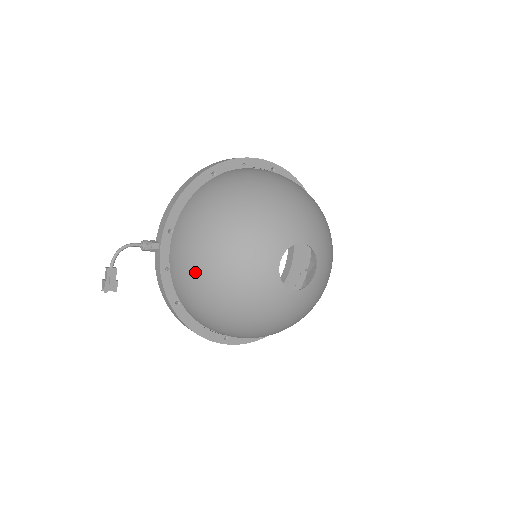
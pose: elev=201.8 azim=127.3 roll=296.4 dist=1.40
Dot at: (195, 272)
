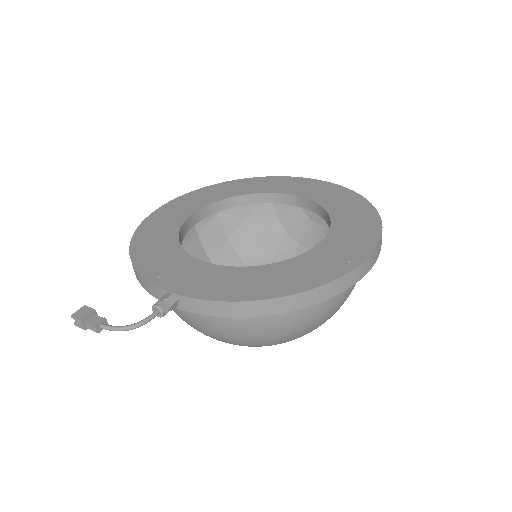
Dot at: (187, 323)
